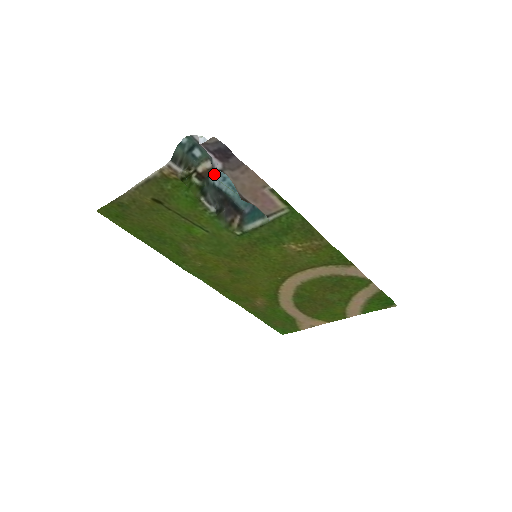
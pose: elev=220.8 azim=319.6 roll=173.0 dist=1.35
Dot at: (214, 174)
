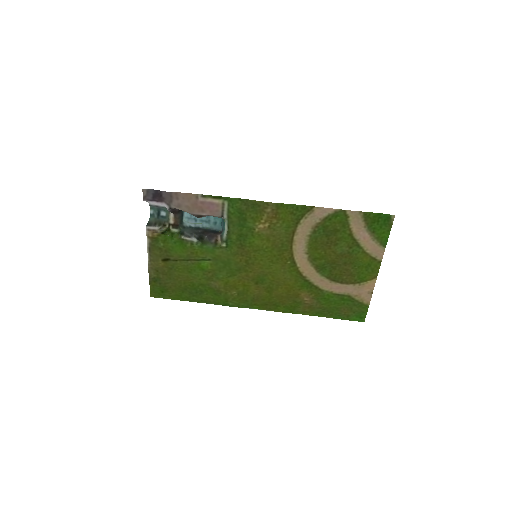
Dot at: (187, 221)
